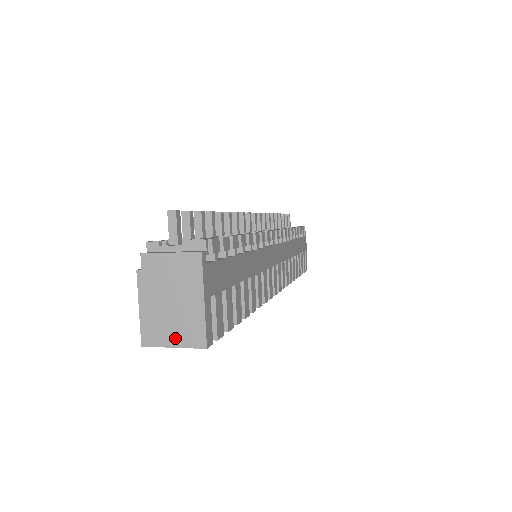
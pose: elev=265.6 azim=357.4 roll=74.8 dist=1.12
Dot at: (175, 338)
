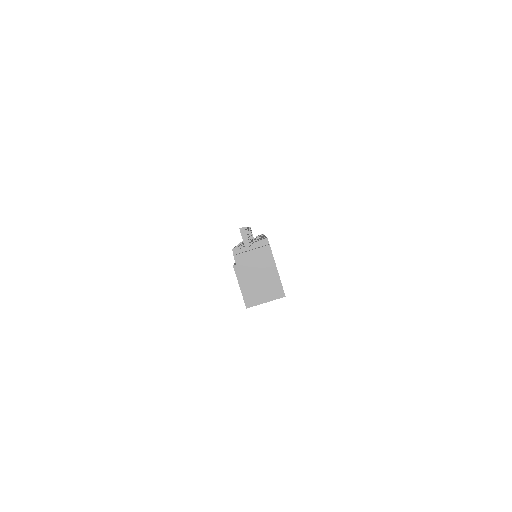
Dot at: (266, 297)
